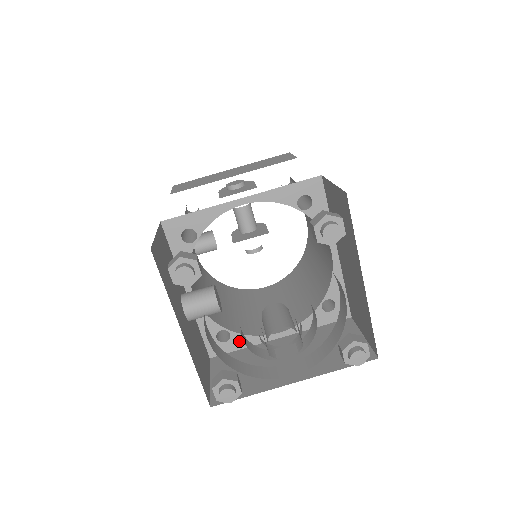
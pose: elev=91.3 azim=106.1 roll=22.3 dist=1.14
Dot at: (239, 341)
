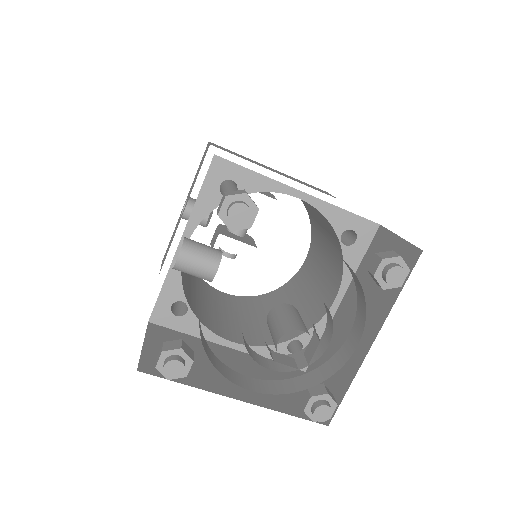
Dot at: (190, 324)
